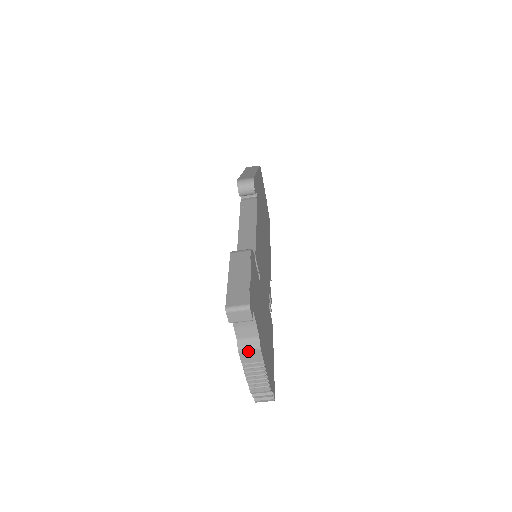
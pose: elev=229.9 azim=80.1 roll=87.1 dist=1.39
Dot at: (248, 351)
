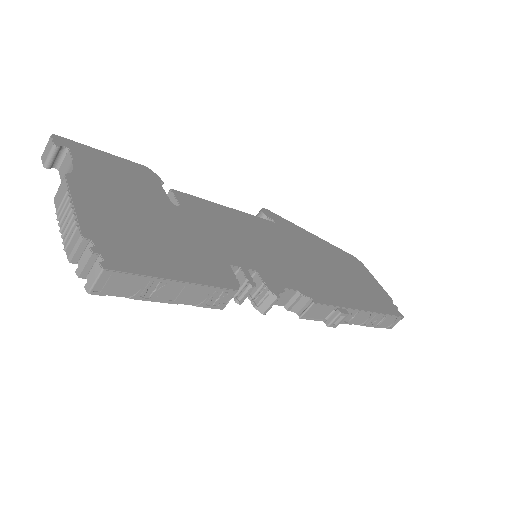
Dot at: (59, 190)
